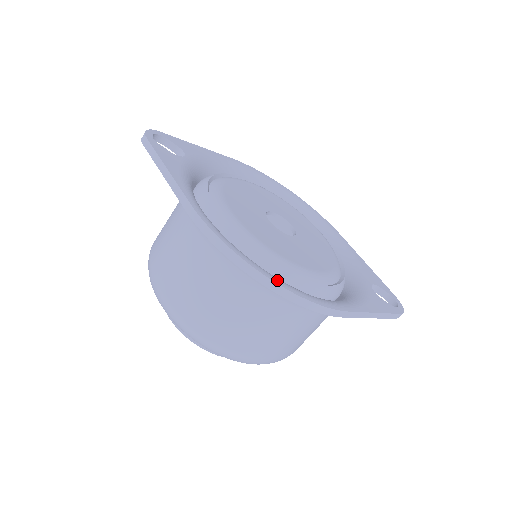
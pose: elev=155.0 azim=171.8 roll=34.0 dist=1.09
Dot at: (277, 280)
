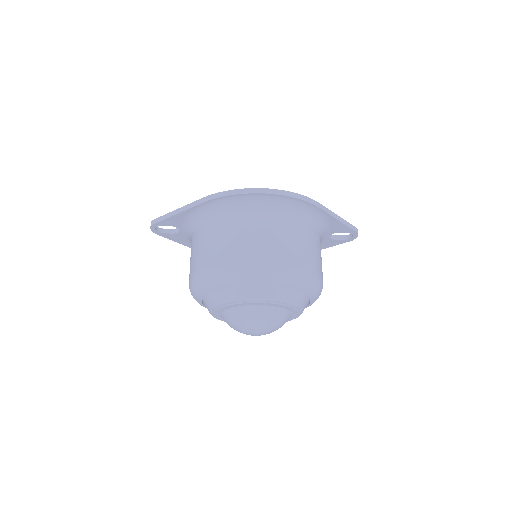
Dot at: (270, 191)
